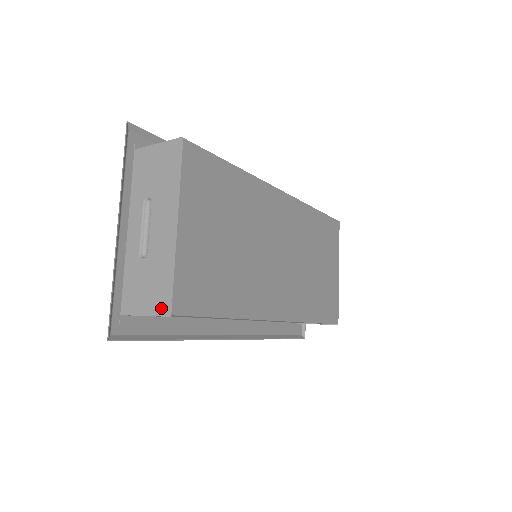
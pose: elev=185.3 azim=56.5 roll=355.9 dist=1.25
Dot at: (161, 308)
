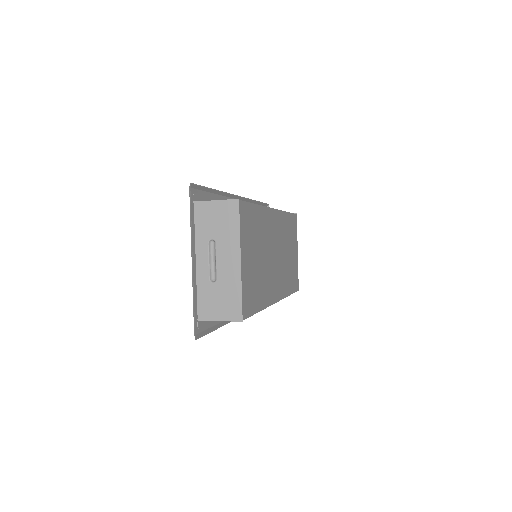
Dot at: (234, 316)
